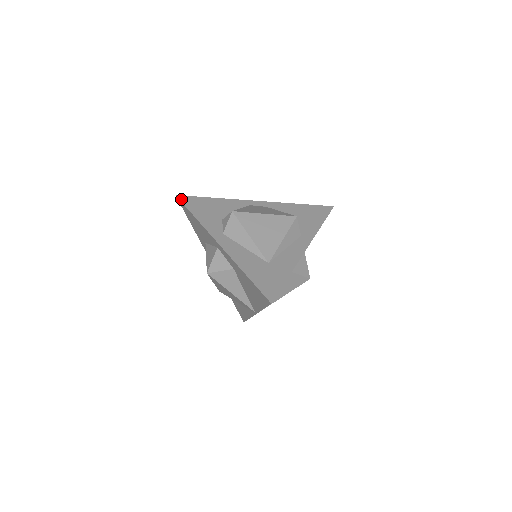
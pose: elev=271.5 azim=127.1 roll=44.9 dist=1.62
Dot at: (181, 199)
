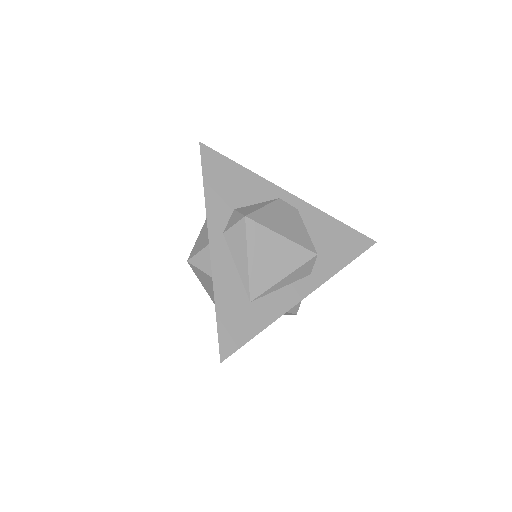
Dot at: (203, 152)
